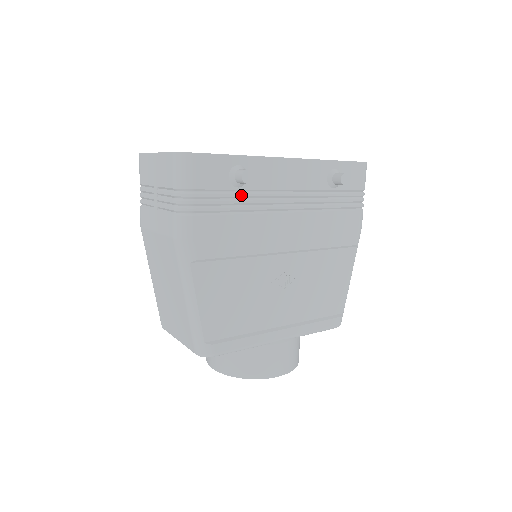
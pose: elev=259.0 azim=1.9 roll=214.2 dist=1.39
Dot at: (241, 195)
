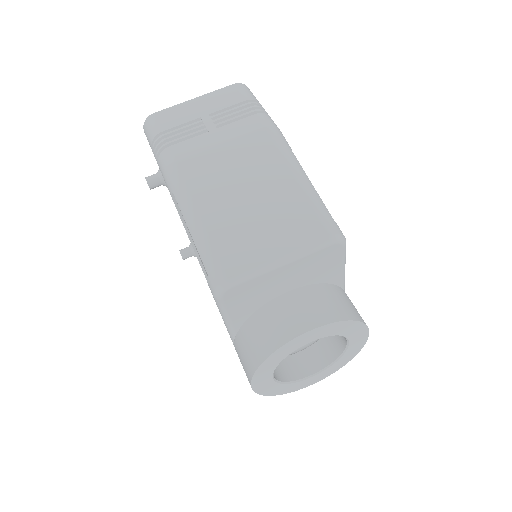
Dot at: occluded
